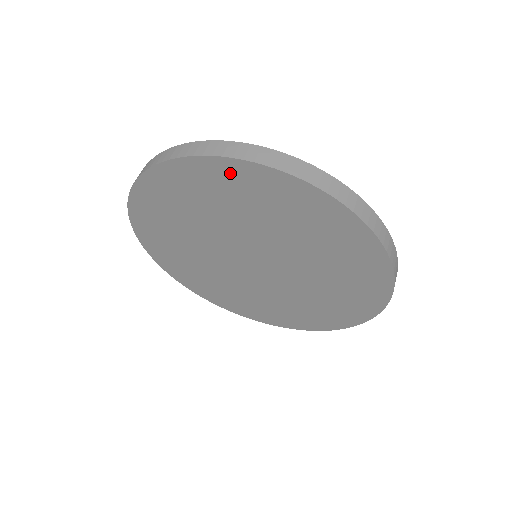
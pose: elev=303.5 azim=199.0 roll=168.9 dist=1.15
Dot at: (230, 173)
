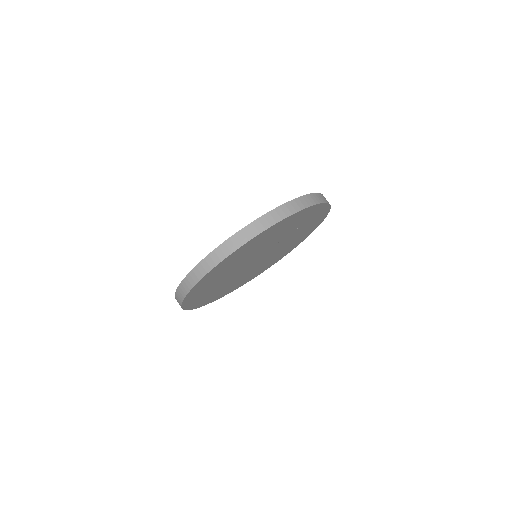
Dot at: (228, 260)
